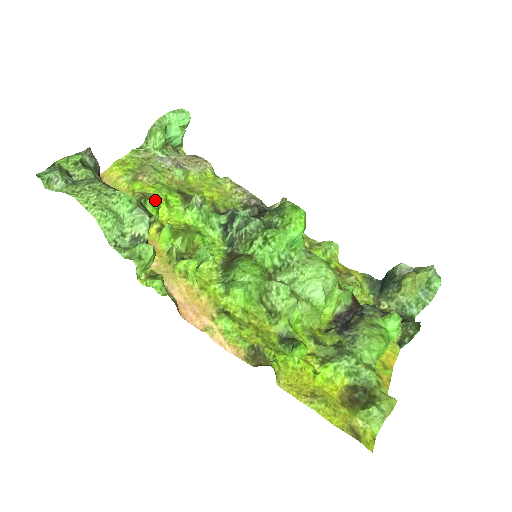
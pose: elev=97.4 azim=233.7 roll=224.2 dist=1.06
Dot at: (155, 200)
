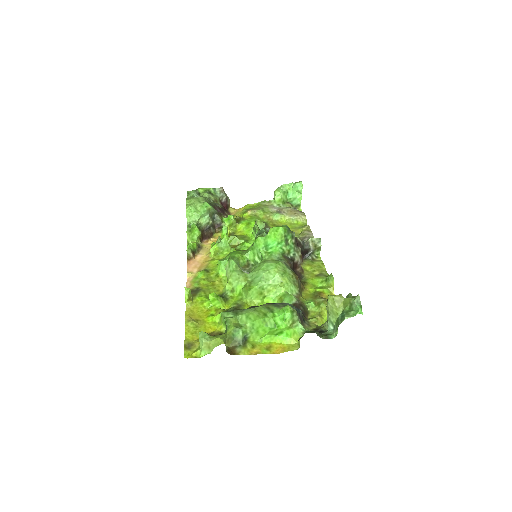
Dot at: (230, 215)
